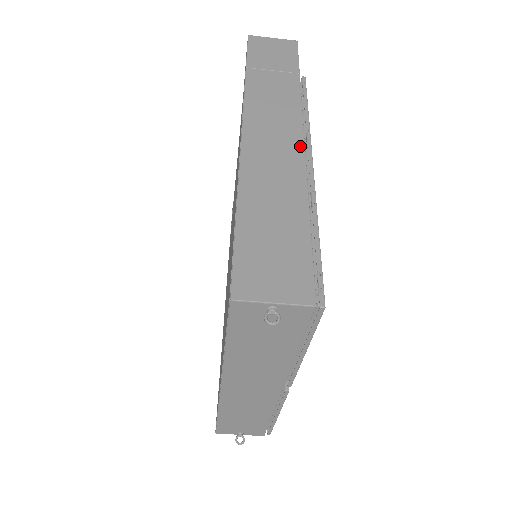
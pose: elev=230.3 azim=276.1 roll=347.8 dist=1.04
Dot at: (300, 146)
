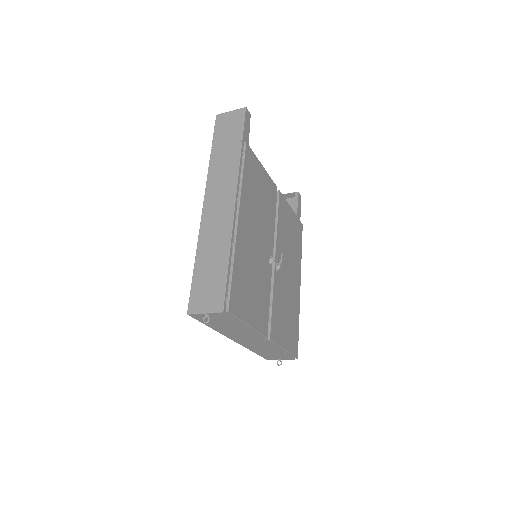
Dot at: (232, 206)
